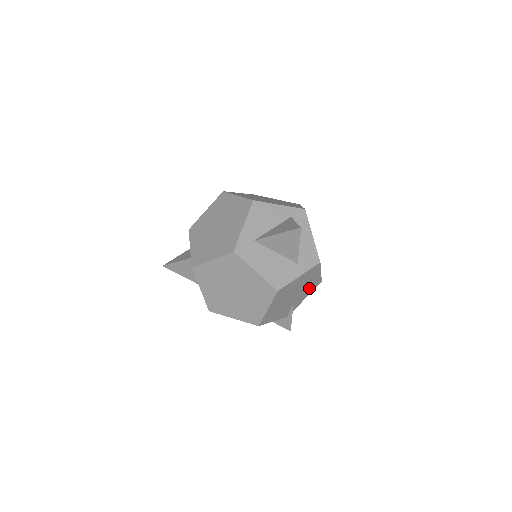
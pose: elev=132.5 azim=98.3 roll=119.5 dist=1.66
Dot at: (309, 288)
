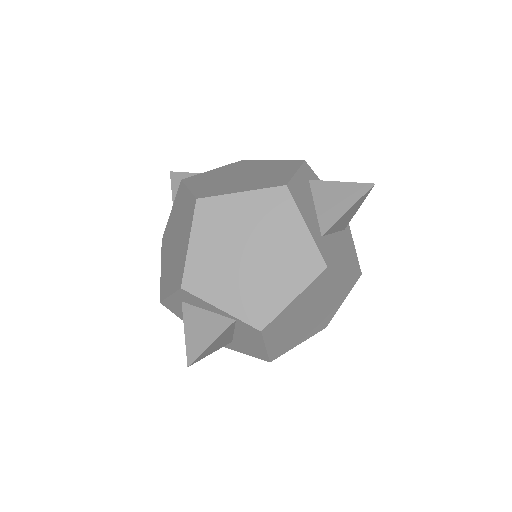
Dot at: occluded
